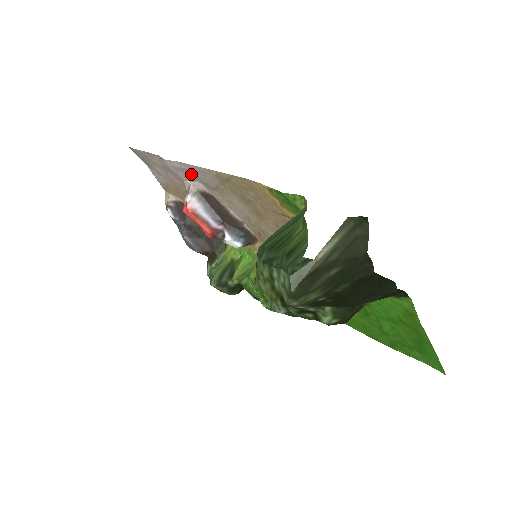
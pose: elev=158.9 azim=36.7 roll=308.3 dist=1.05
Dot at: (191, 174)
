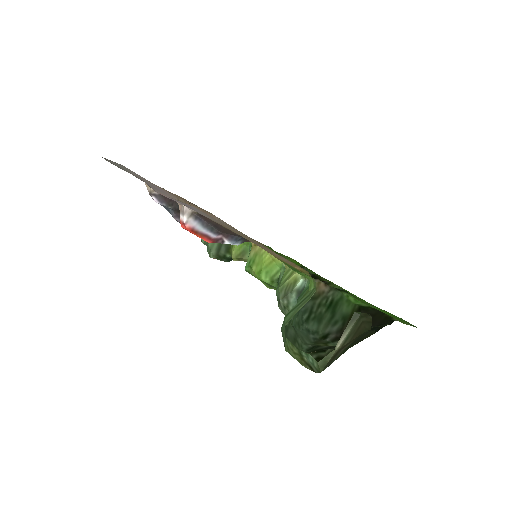
Dot at: (185, 204)
